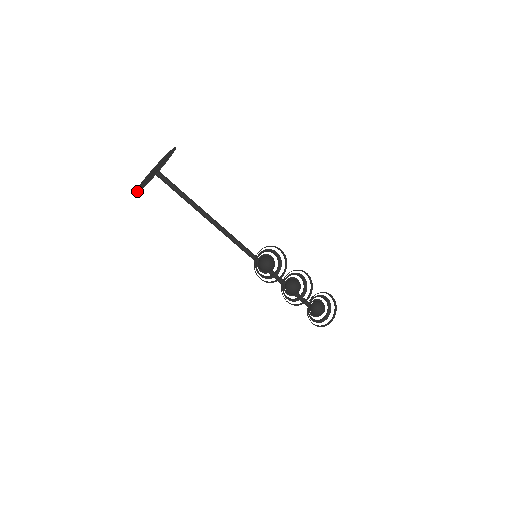
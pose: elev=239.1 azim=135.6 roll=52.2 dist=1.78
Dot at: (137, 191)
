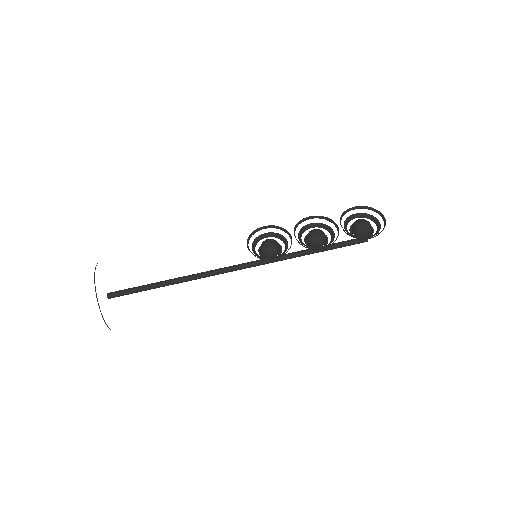
Dot at: occluded
